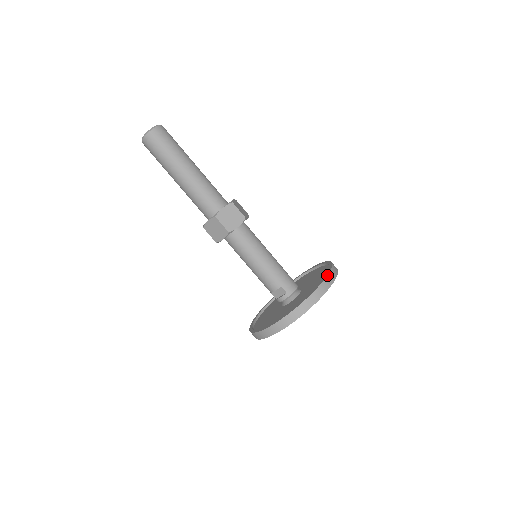
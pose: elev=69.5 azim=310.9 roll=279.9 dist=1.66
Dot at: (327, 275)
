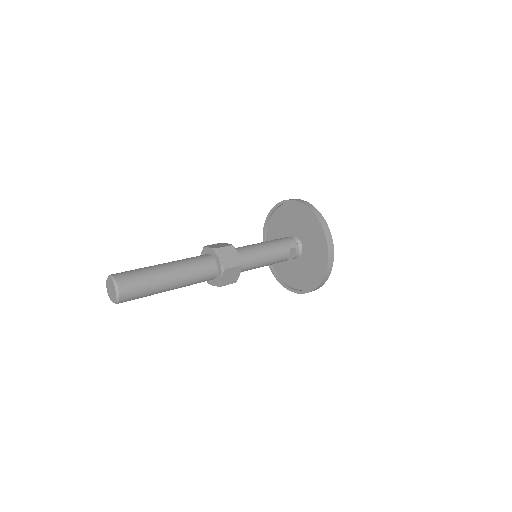
Dot at: (307, 207)
